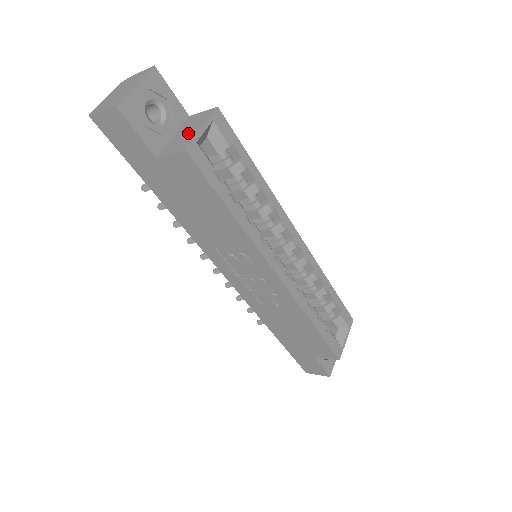
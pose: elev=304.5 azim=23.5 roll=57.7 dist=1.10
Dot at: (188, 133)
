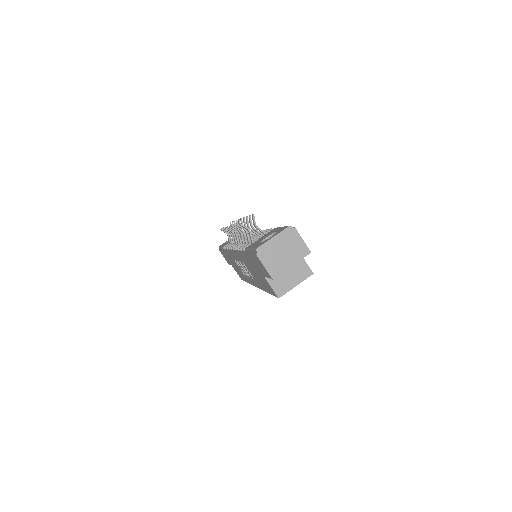
Dot at: (289, 279)
